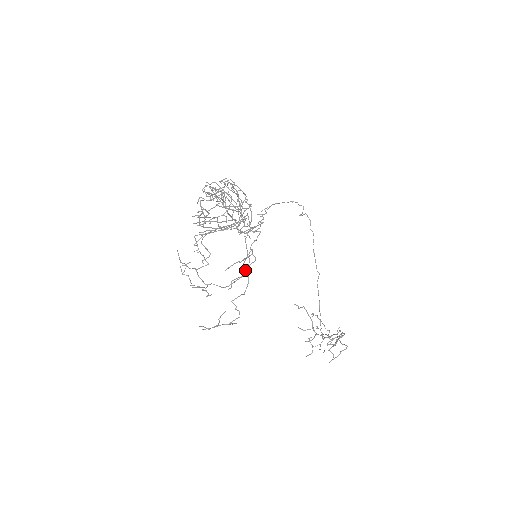
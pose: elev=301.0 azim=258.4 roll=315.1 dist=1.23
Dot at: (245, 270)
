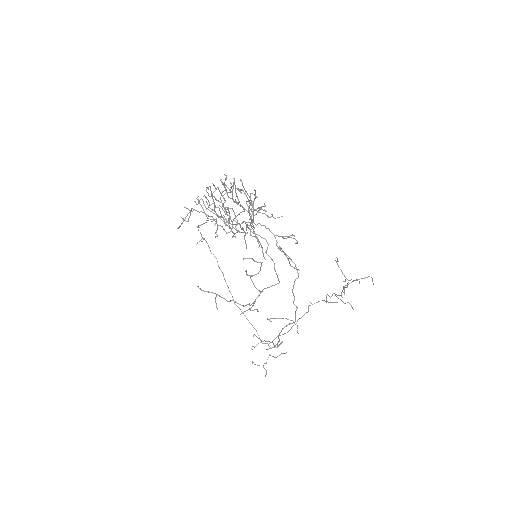
Dot at: (286, 254)
